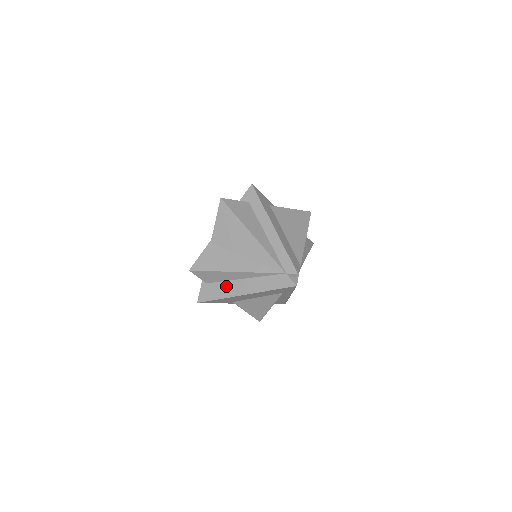
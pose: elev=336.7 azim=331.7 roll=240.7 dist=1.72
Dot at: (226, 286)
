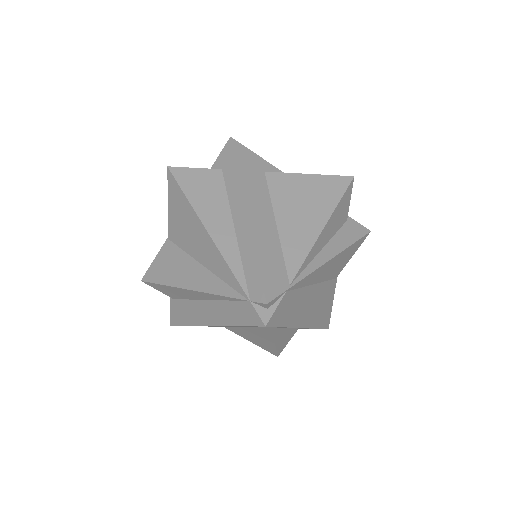
Dot at: (191, 307)
